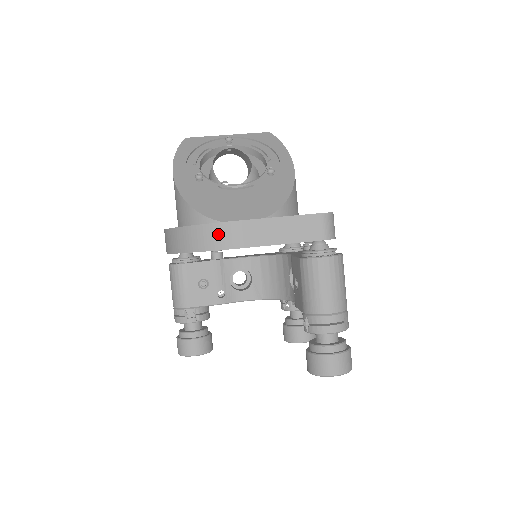
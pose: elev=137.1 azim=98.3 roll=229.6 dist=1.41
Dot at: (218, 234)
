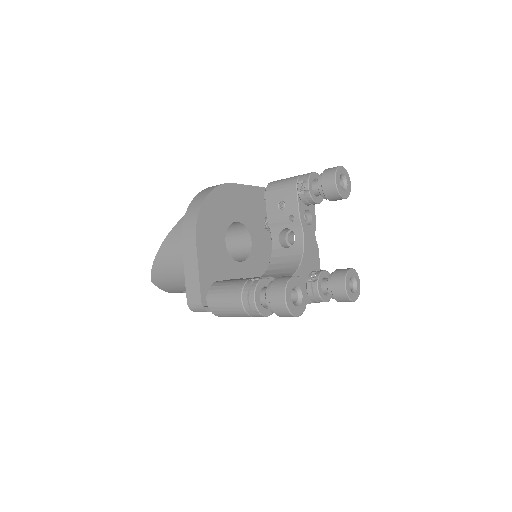
Dot at: (213, 186)
